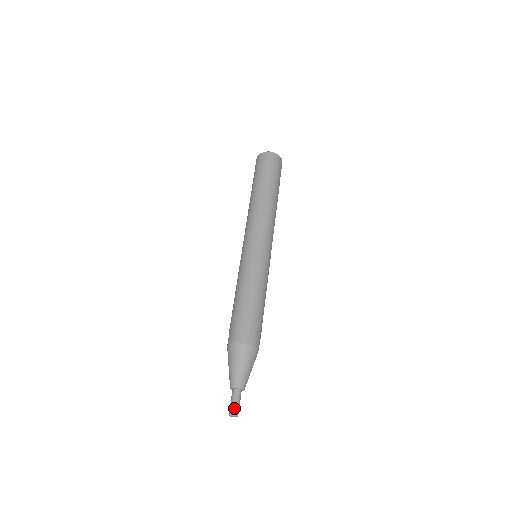
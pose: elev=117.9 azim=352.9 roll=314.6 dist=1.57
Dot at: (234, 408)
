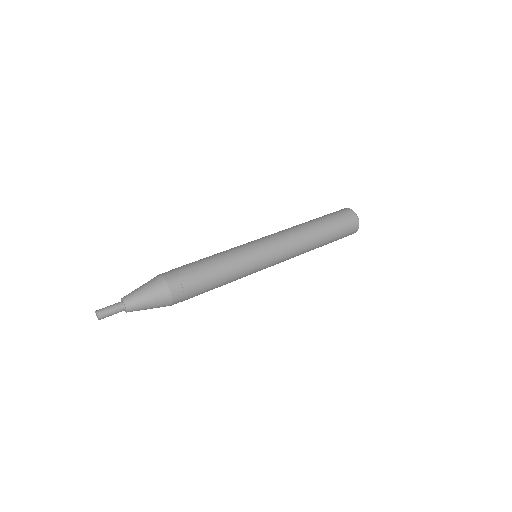
Dot at: (103, 308)
